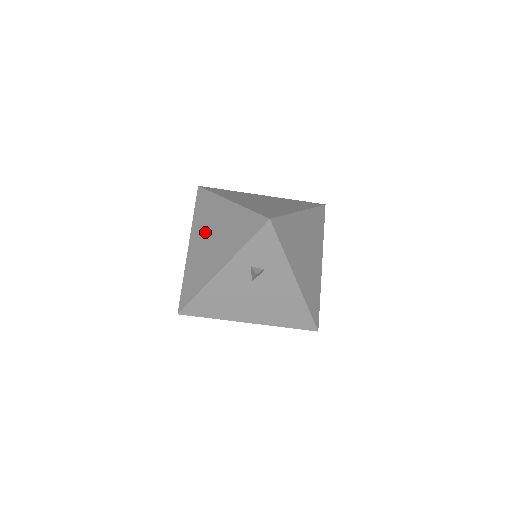
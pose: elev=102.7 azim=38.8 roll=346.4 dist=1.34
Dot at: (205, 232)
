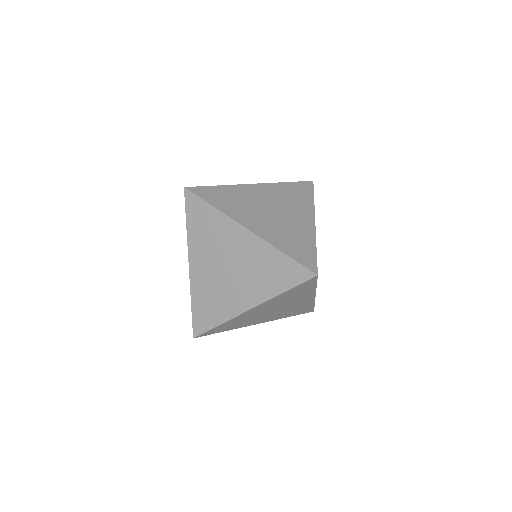
Dot at: occluded
